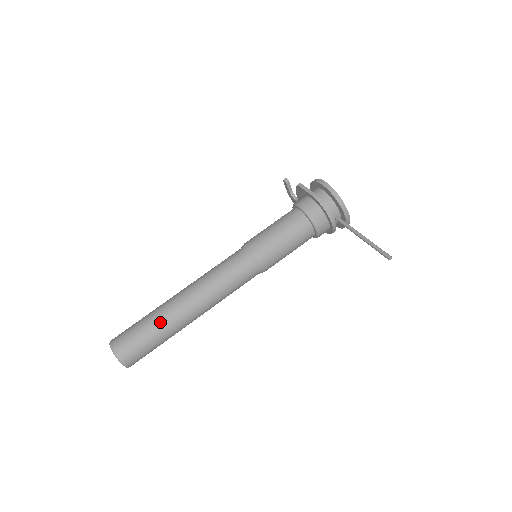
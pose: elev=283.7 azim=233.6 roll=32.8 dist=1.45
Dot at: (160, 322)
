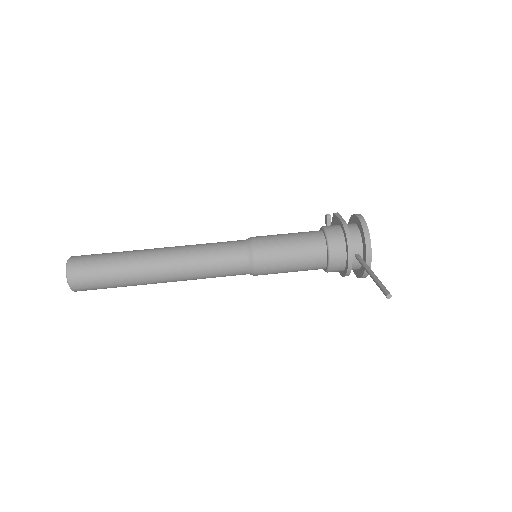
Dot at: (126, 259)
